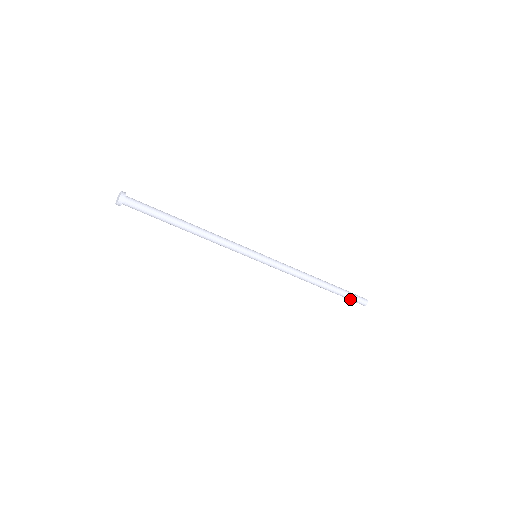
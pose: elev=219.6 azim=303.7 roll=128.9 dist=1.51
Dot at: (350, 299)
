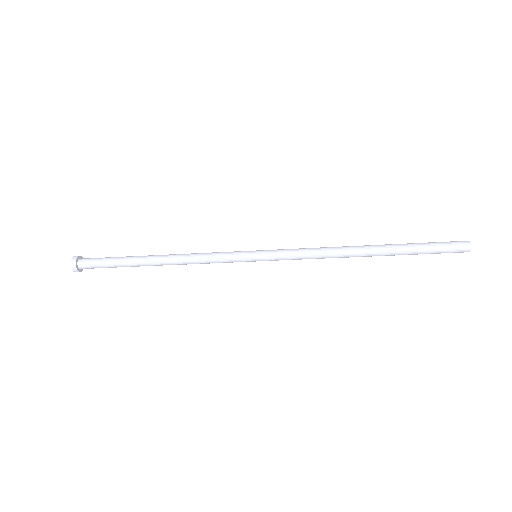
Dot at: (436, 250)
